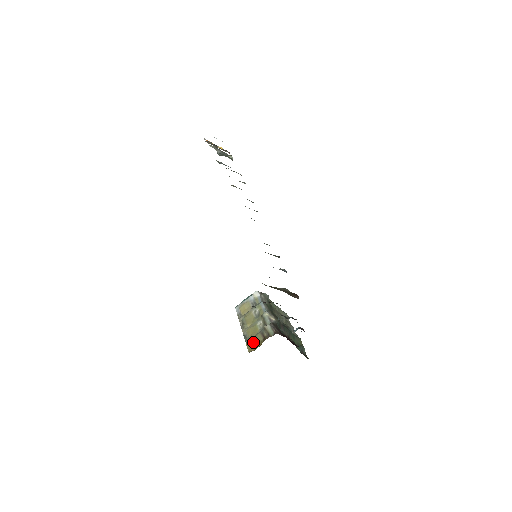
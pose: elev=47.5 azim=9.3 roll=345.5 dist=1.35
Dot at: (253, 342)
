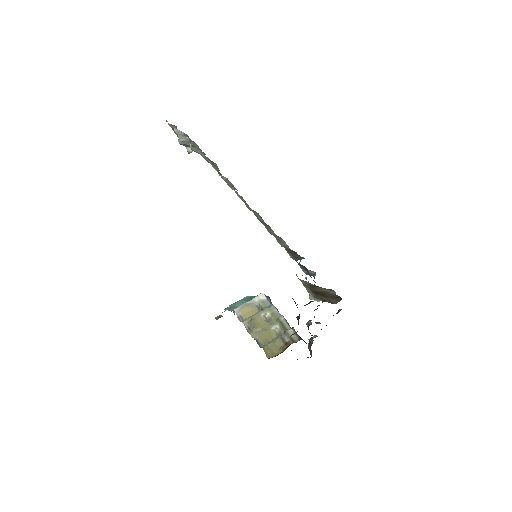
Dot at: (272, 347)
